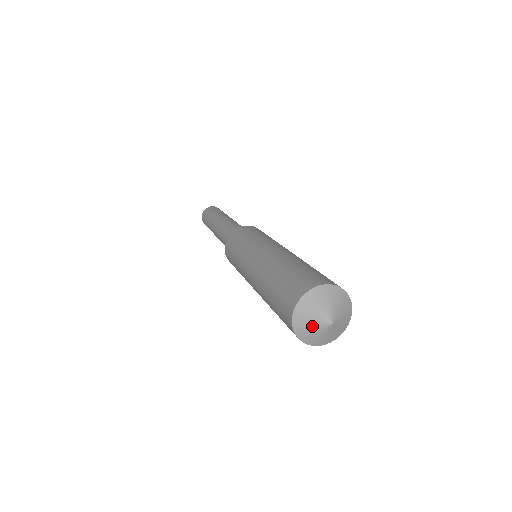
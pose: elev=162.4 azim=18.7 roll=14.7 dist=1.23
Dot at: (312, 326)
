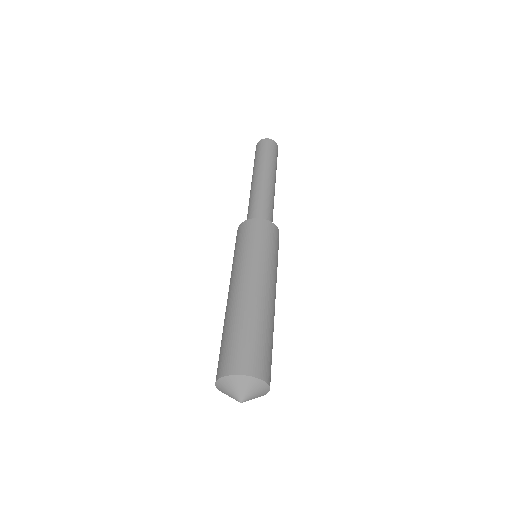
Dot at: occluded
